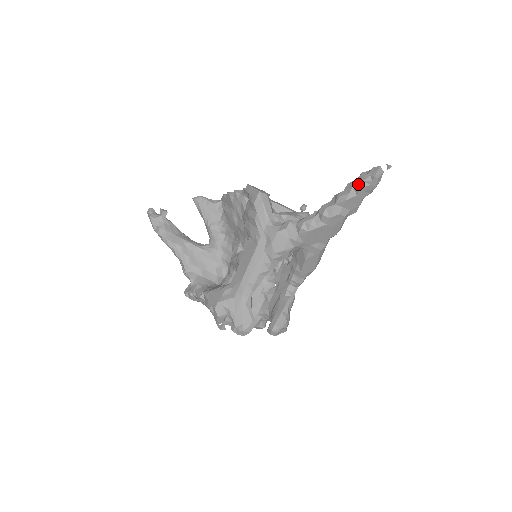
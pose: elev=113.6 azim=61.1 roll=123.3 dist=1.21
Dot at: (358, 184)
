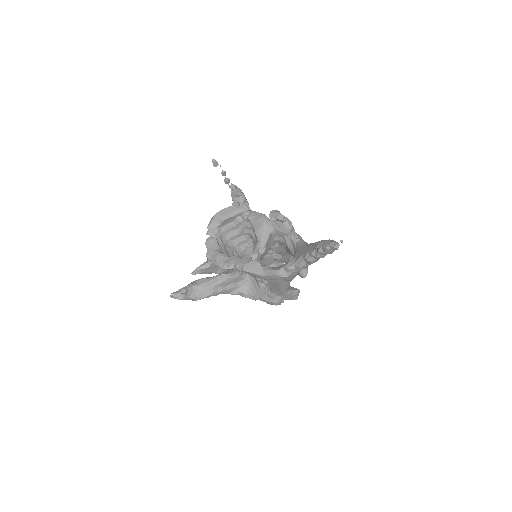
Dot at: (328, 253)
